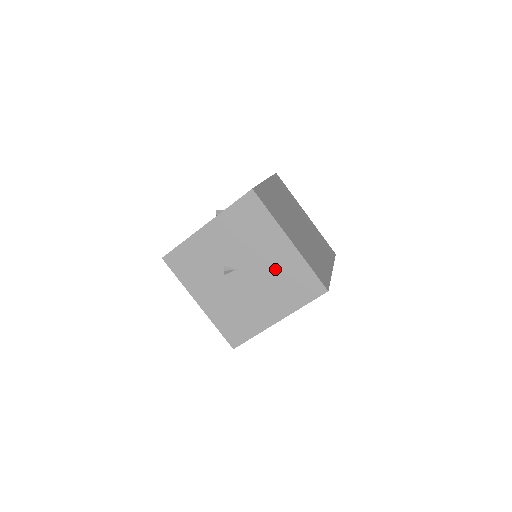
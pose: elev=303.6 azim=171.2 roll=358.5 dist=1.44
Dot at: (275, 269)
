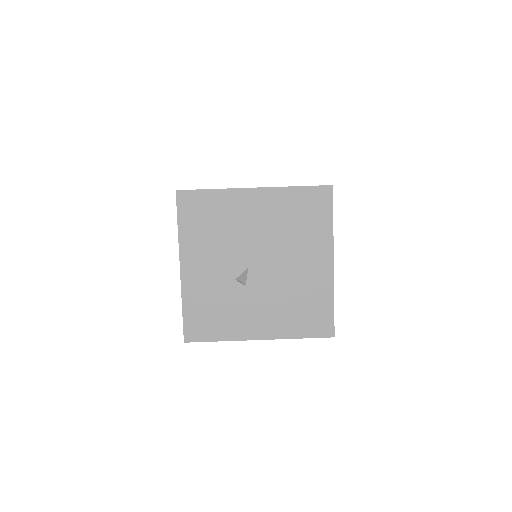
Dot at: (274, 226)
